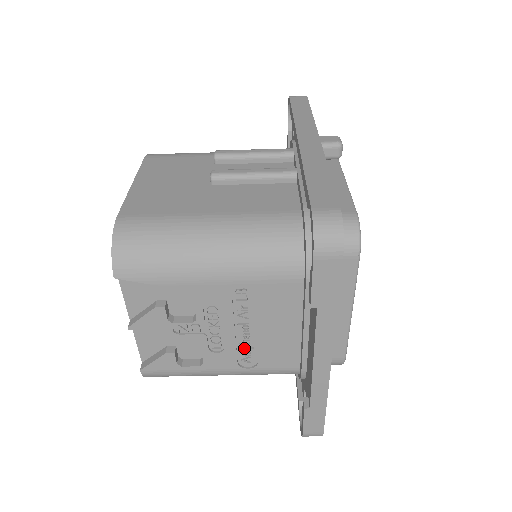
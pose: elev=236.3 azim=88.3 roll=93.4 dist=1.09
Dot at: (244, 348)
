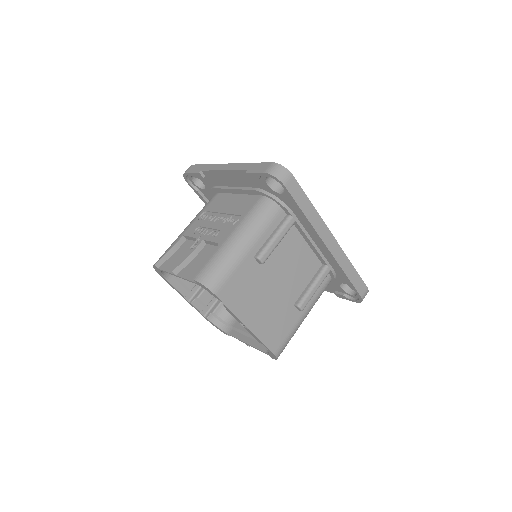
Dot at: (228, 221)
